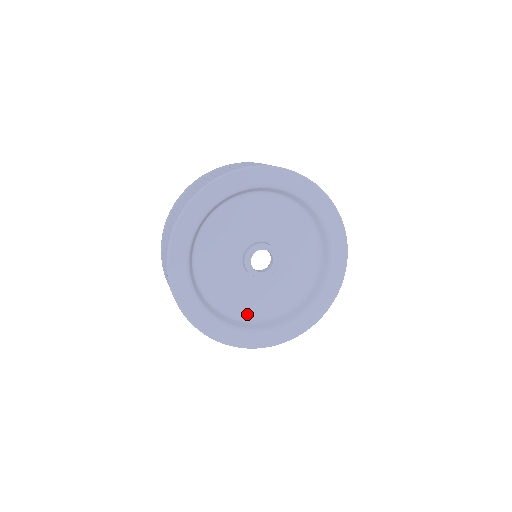
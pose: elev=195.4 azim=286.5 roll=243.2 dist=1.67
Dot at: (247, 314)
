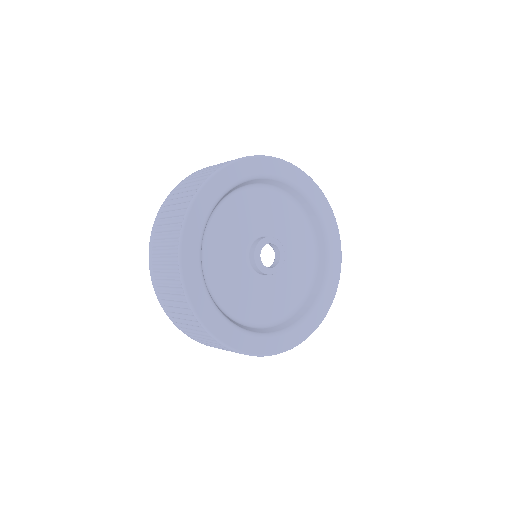
Dot at: (236, 312)
